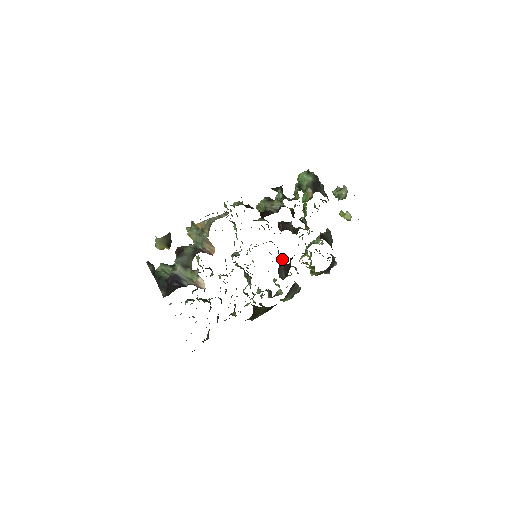
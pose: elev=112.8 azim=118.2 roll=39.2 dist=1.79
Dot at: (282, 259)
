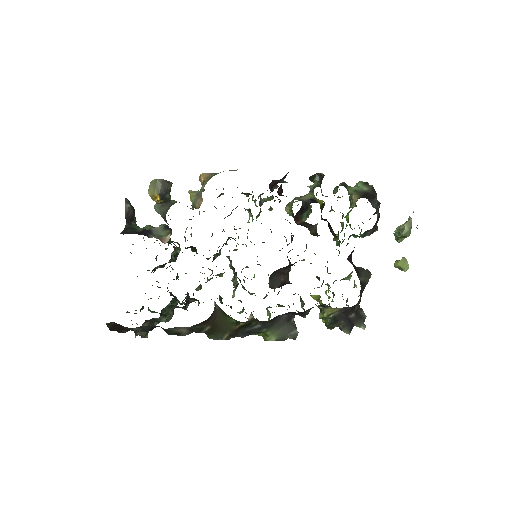
Dot at: (286, 271)
